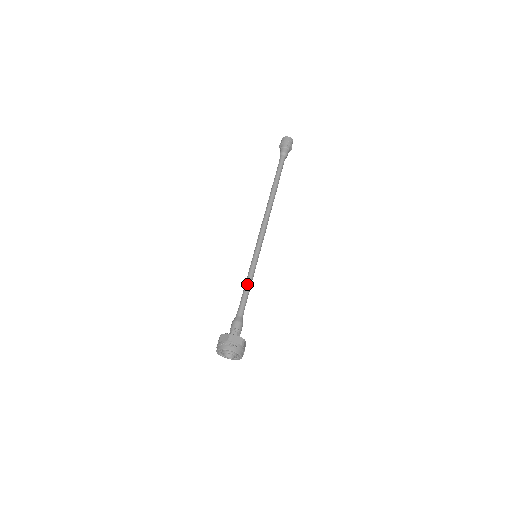
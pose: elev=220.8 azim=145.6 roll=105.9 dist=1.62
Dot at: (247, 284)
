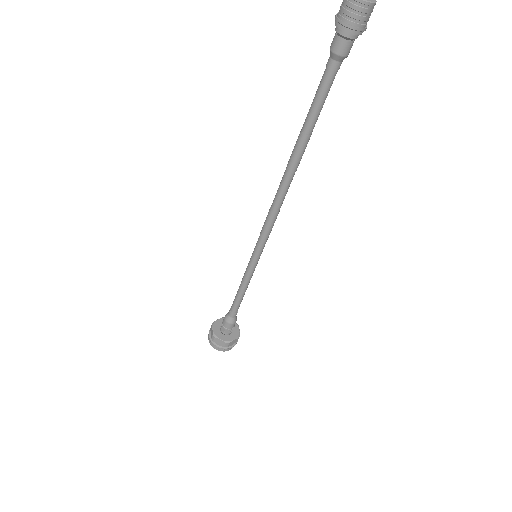
Dot at: (239, 288)
